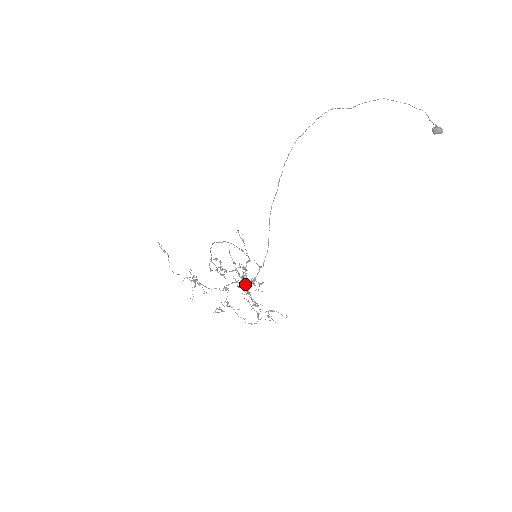
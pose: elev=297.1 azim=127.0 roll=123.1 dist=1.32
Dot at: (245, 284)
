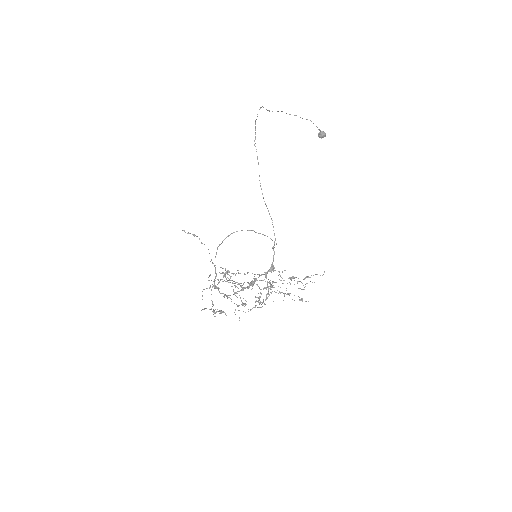
Dot at: (263, 280)
